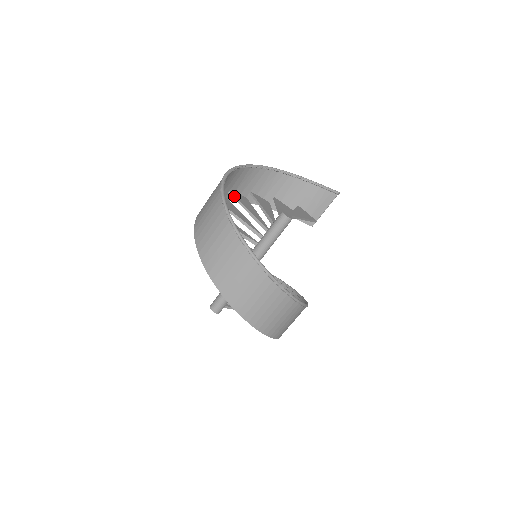
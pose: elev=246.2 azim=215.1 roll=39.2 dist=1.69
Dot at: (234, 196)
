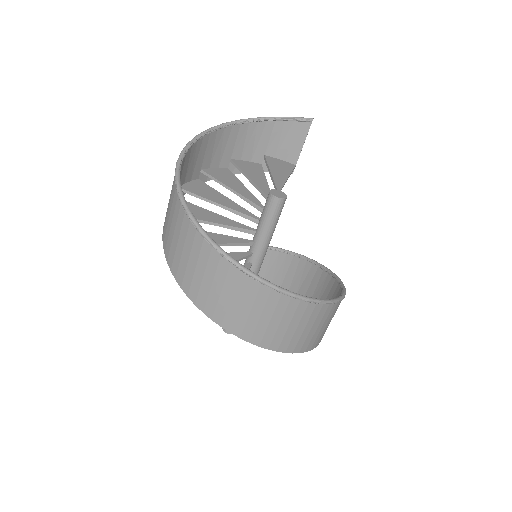
Dot at: (189, 192)
